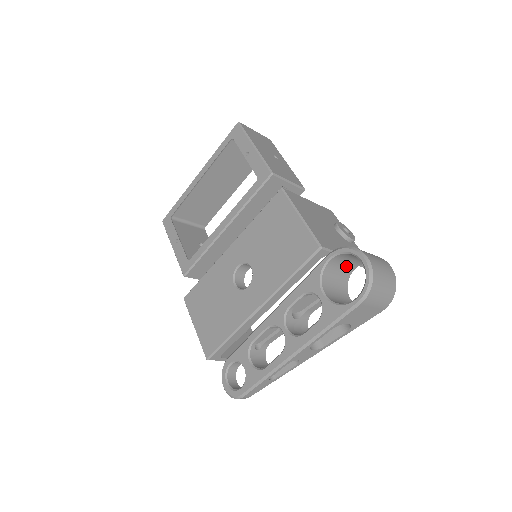
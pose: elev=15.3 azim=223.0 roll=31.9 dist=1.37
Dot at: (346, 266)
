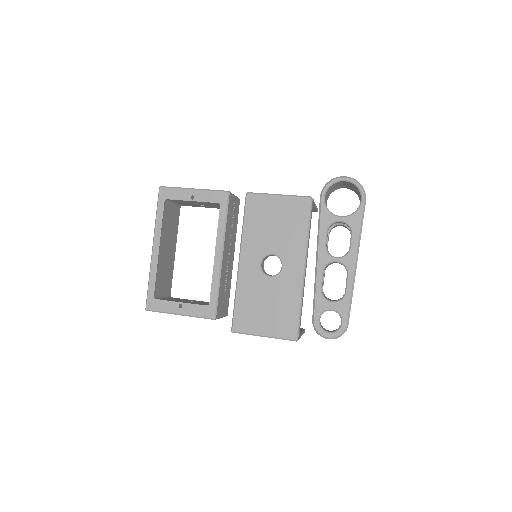
Dot at: (326, 202)
